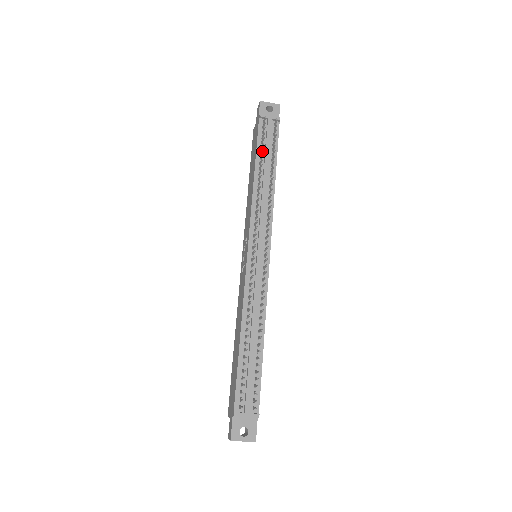
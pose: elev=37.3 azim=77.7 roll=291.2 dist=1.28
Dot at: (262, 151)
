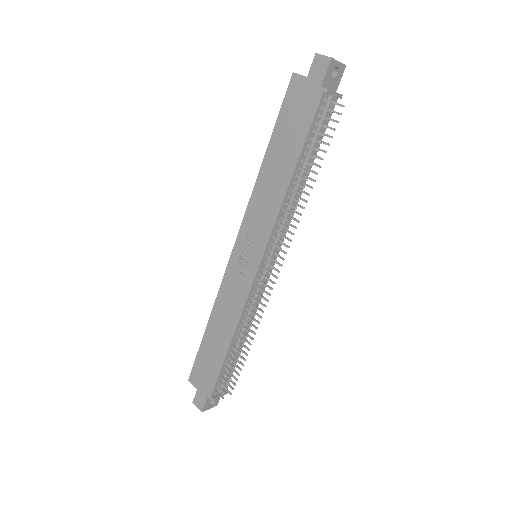
Dot at: (312, 149)
